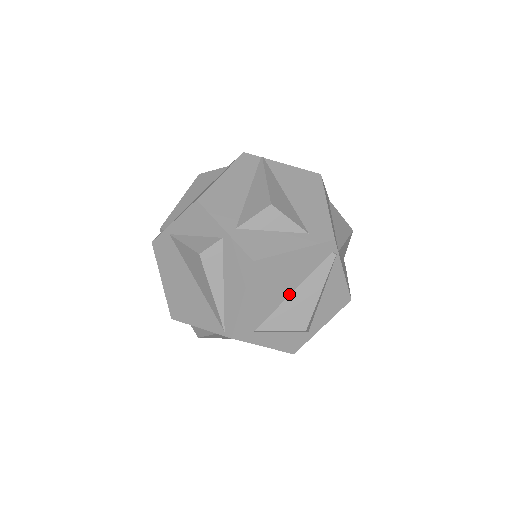
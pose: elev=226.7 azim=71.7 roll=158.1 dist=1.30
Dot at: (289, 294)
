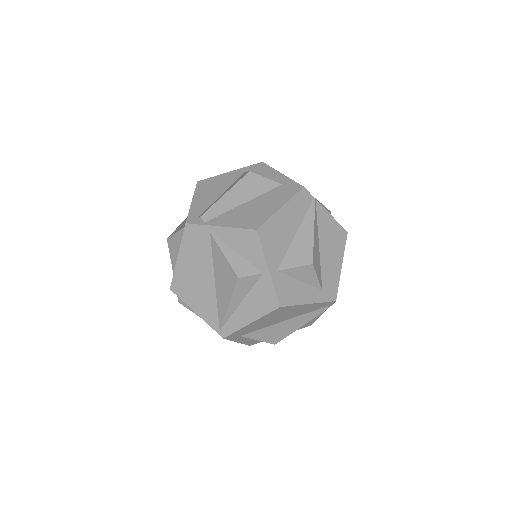
Dot at: (281, 321)
